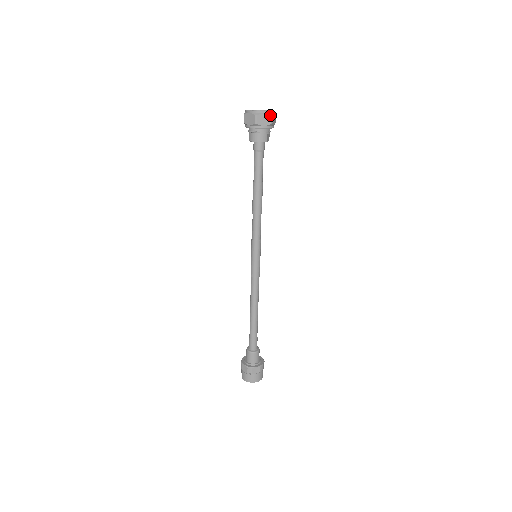
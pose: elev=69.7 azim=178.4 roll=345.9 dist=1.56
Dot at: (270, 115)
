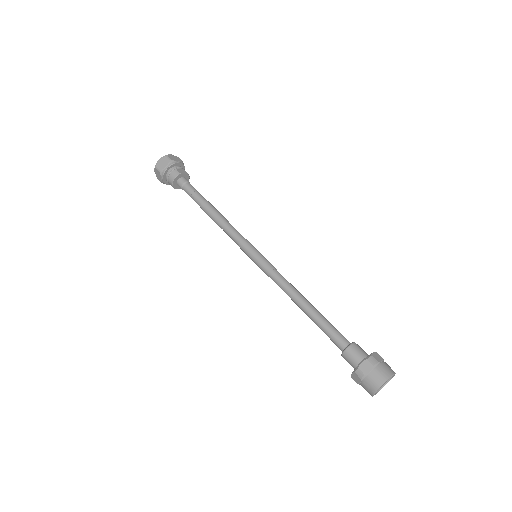
Dot at: (165, 157)
